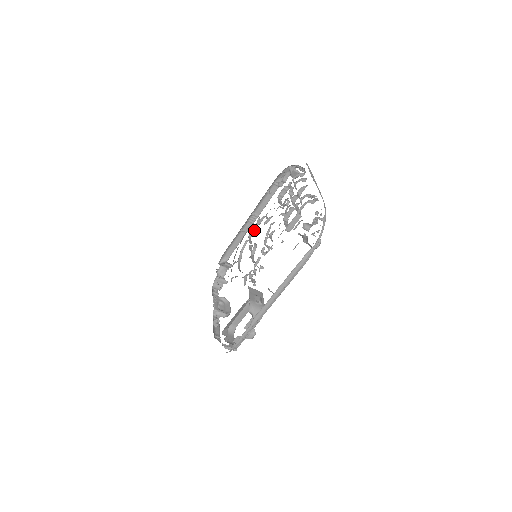
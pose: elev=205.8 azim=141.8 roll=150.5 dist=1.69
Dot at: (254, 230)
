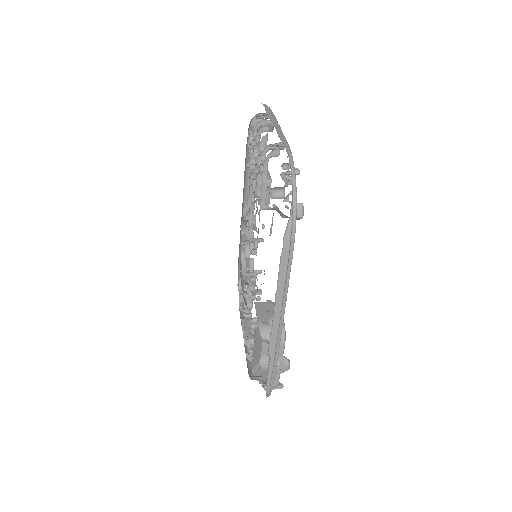
Dot at: (242, 223)
